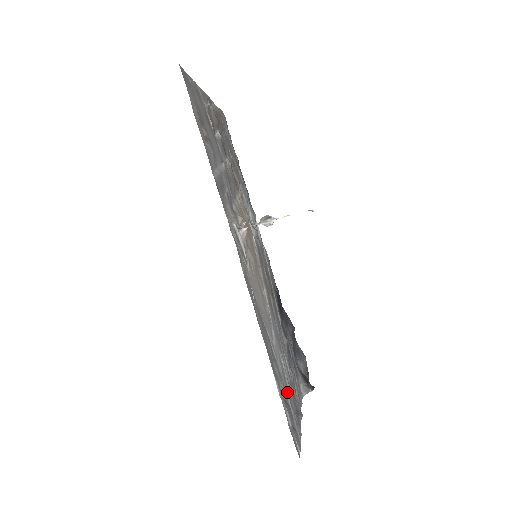
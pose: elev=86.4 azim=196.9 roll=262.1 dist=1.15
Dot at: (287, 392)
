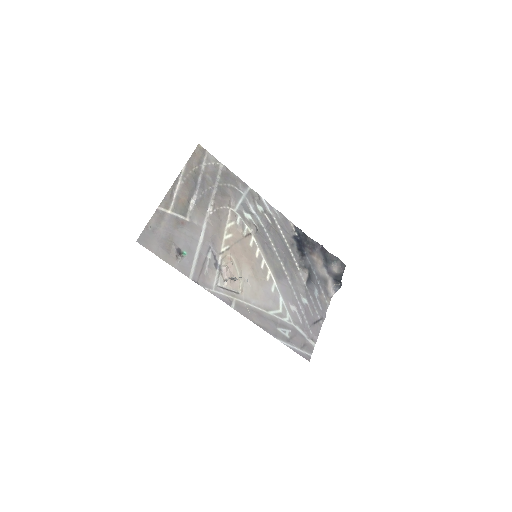
Dot at: (298, 327)
